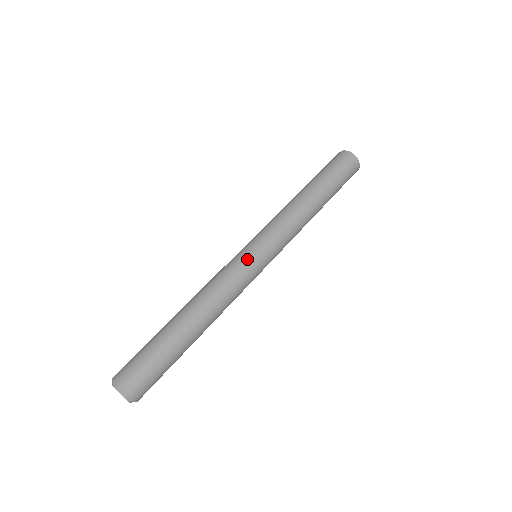
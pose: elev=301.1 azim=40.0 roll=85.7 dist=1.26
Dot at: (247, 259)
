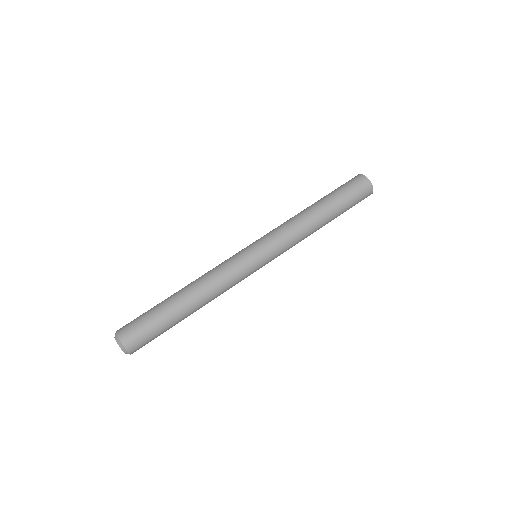
Dot at: (250, 266)
